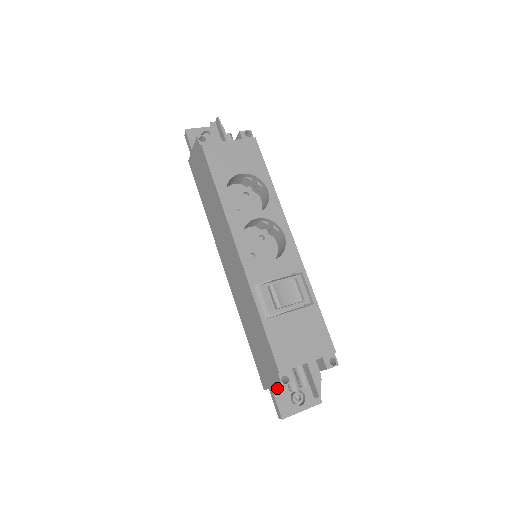
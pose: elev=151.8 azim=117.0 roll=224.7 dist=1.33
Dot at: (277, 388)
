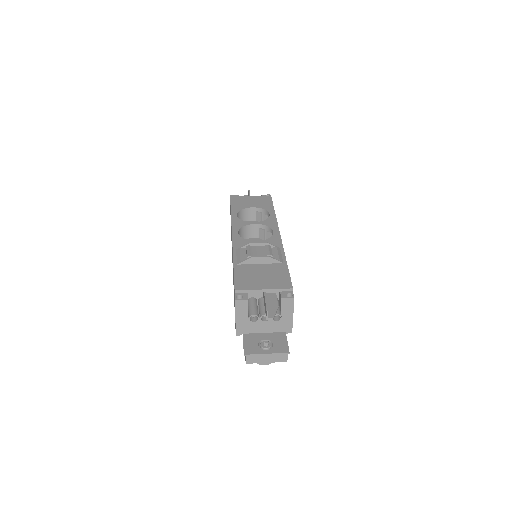
Dot at: (248, 335)
